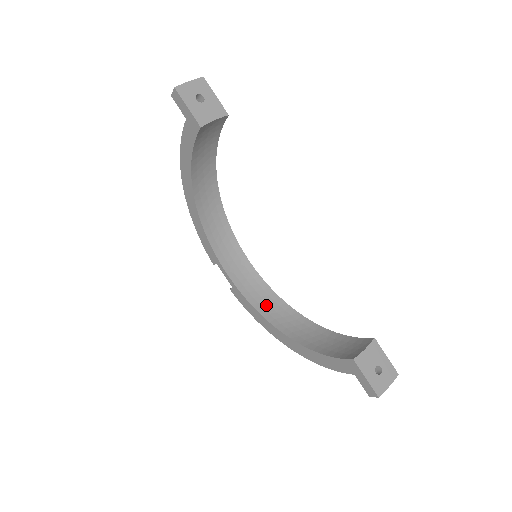
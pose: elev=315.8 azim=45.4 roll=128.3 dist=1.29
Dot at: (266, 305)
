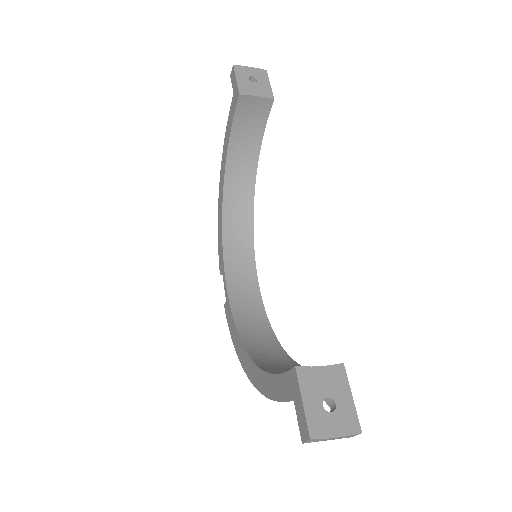
Dot at: (251, 328)
